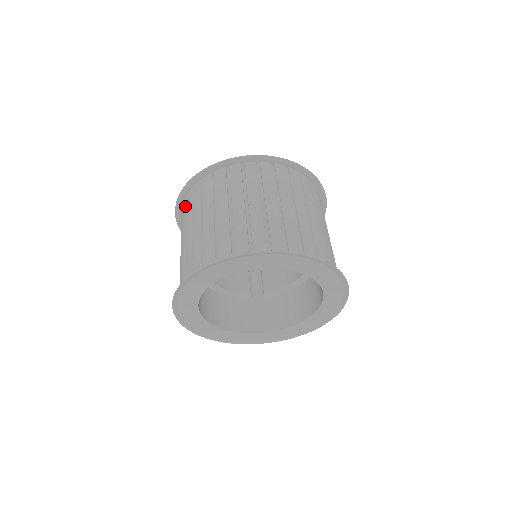
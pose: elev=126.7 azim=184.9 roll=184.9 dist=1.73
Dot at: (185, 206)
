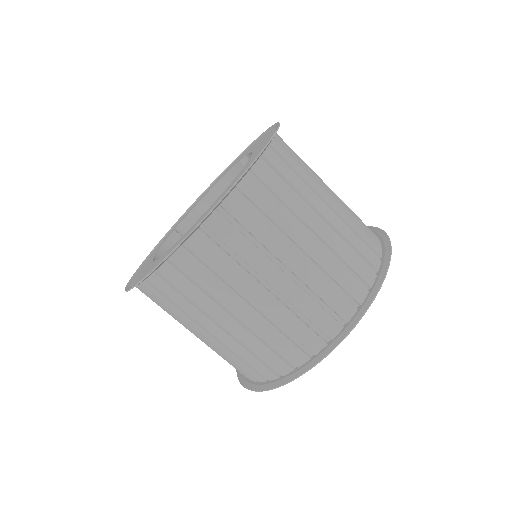
Dot at: occluded
